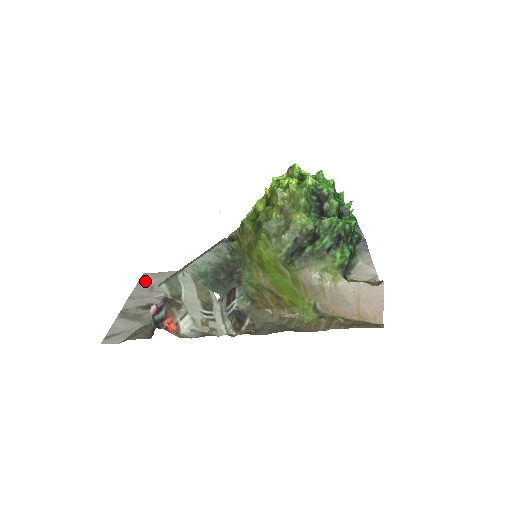
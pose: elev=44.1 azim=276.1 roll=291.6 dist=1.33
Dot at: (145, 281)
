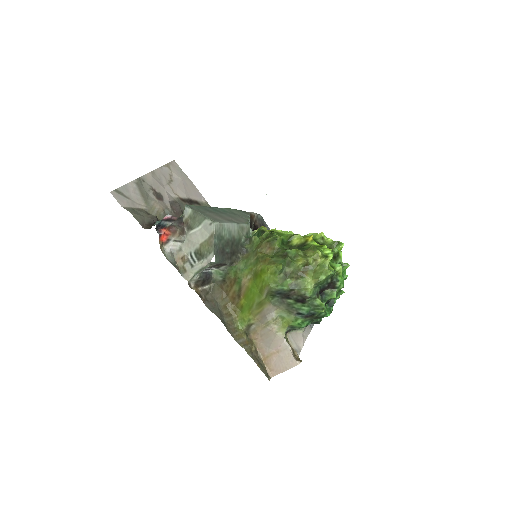
Dot at: (171, 169)
